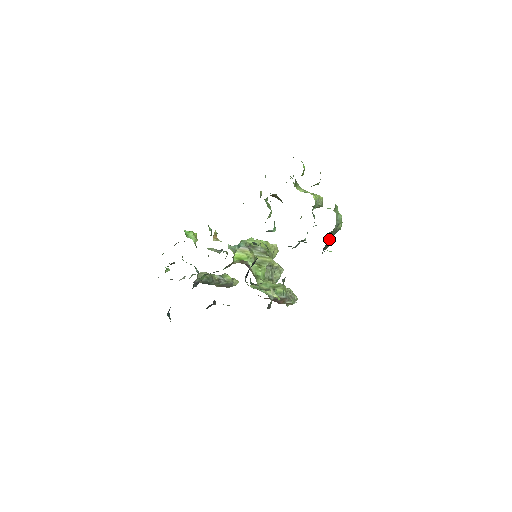
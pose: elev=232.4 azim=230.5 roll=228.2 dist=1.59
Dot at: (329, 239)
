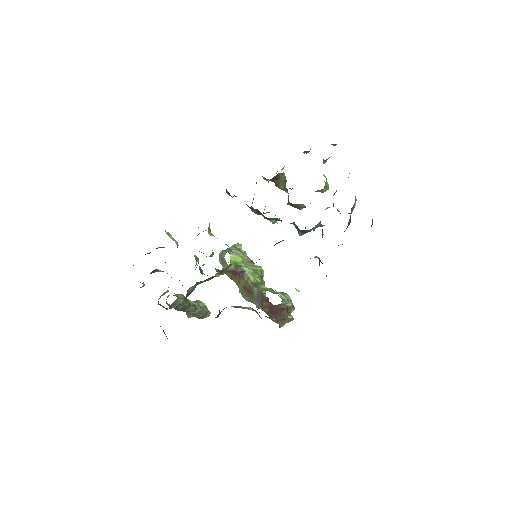
Dot at: occluded
